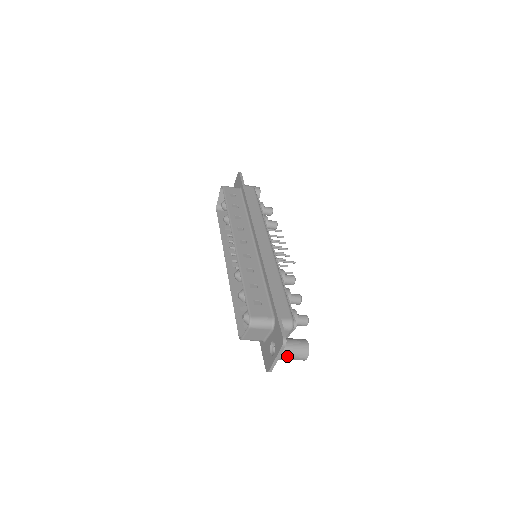
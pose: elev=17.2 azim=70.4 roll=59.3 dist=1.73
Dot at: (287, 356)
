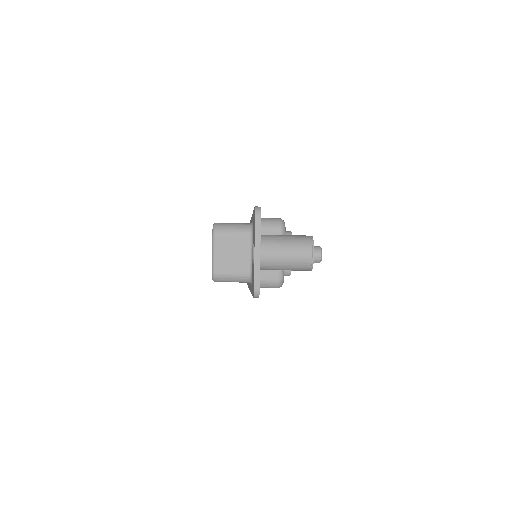
Dot at: (275, 248)
